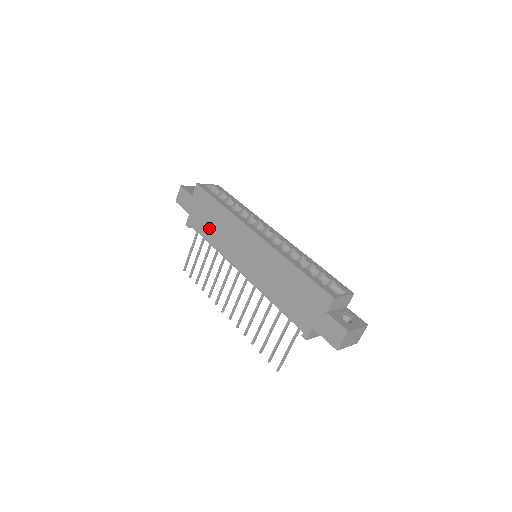
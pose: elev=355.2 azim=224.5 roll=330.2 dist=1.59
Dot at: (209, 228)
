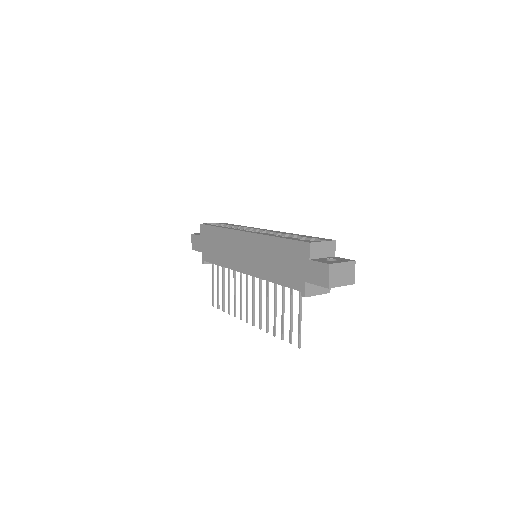
Dot at: (216, 253)
